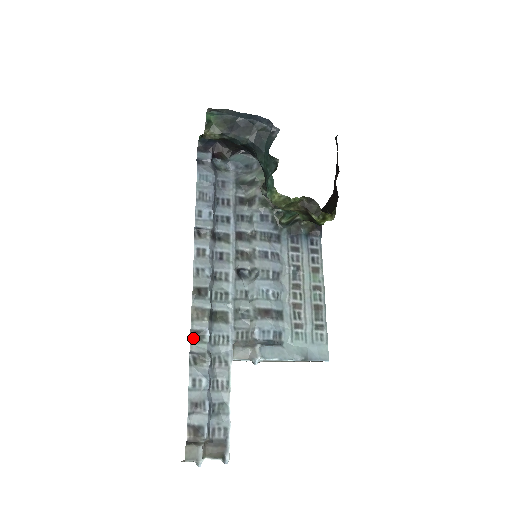
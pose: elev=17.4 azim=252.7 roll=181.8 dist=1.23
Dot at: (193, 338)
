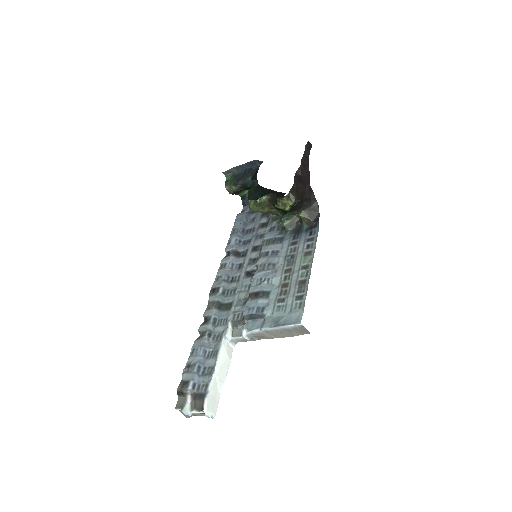
Dot at: (203, 323)
